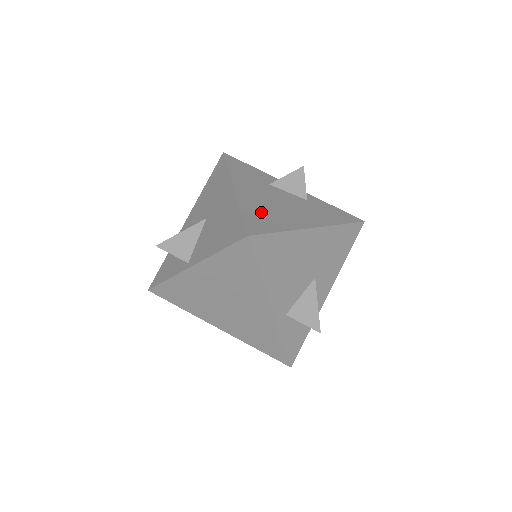
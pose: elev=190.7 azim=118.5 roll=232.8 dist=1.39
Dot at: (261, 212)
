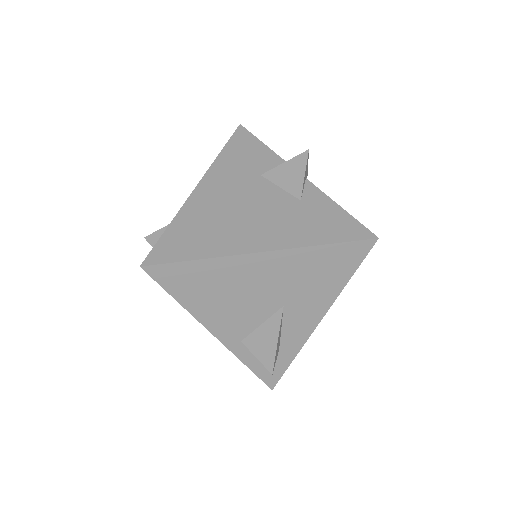
Dot at: (197, 227)
